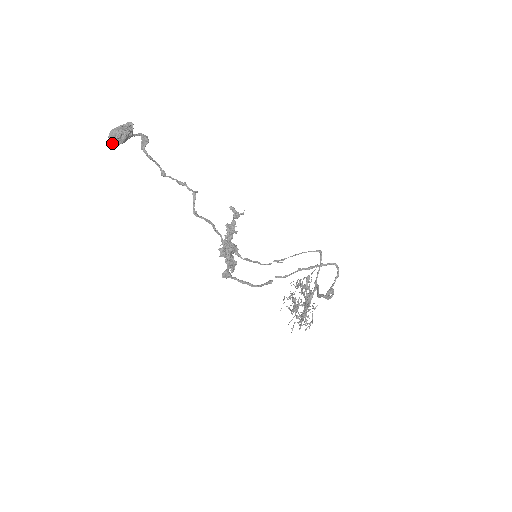
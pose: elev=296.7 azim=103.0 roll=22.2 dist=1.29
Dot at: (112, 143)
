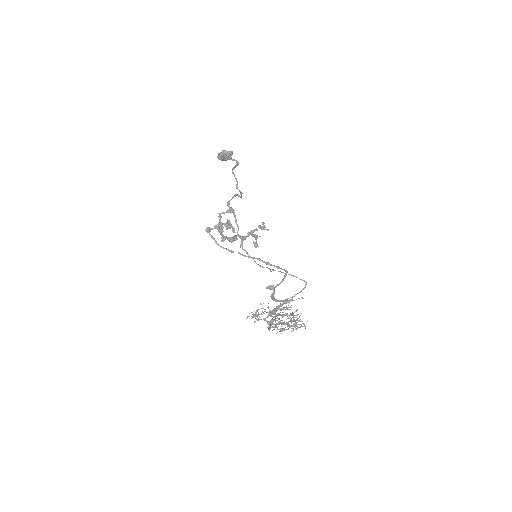
Dot at: (217, 157)
